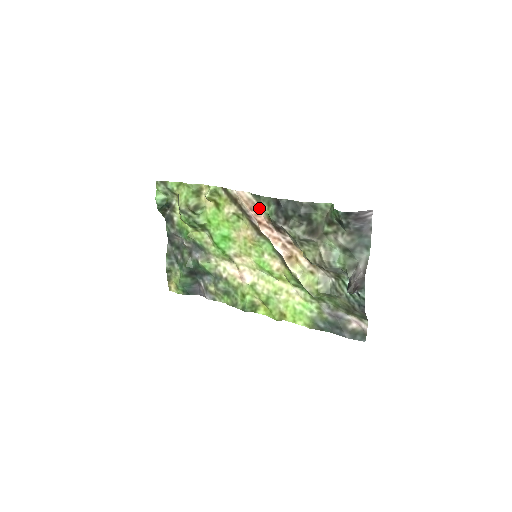
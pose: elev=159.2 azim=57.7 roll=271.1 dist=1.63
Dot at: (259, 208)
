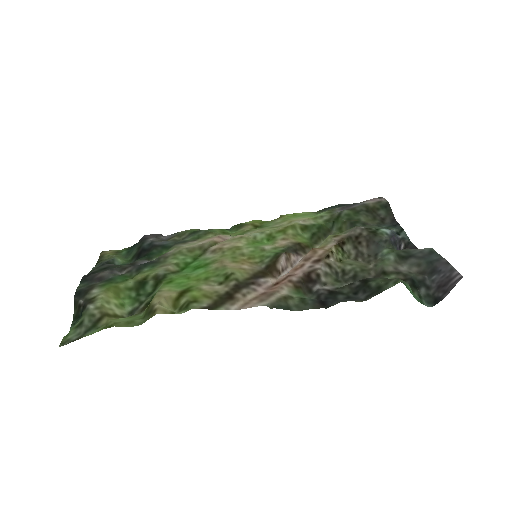
Dot at: (278, 292)
